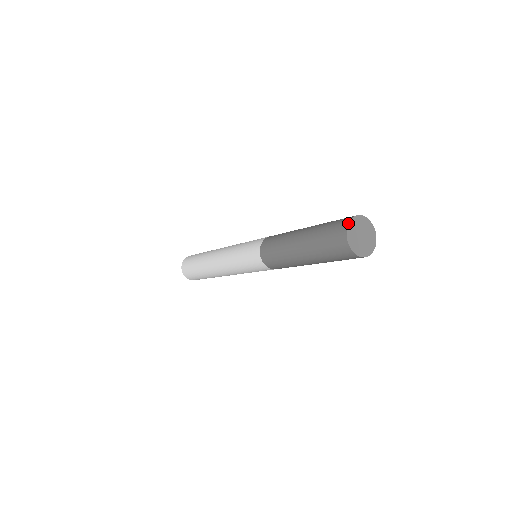
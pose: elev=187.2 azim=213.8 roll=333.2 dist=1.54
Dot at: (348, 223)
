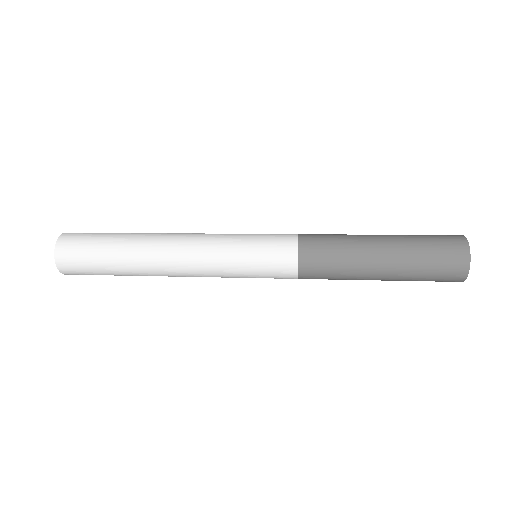
Dot at: occluded
